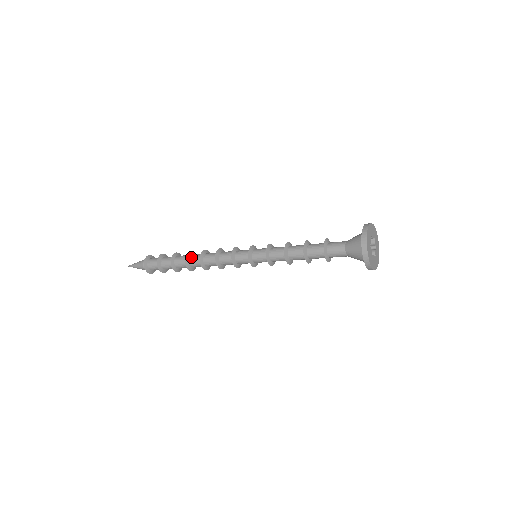
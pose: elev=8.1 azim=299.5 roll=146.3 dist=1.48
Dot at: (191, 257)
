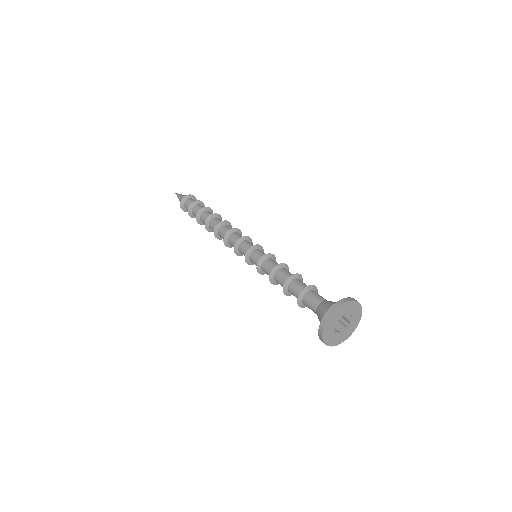
Dot at: (213, 220)
